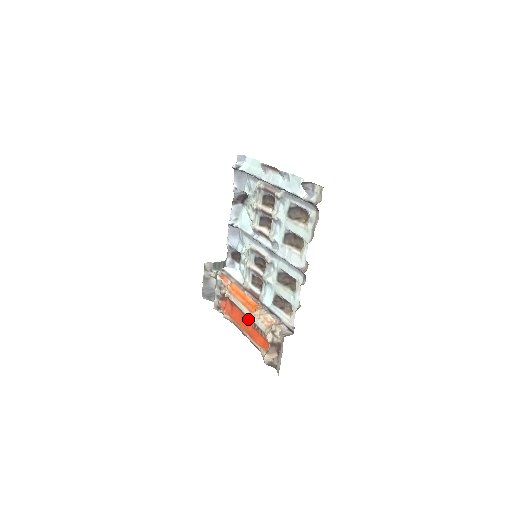
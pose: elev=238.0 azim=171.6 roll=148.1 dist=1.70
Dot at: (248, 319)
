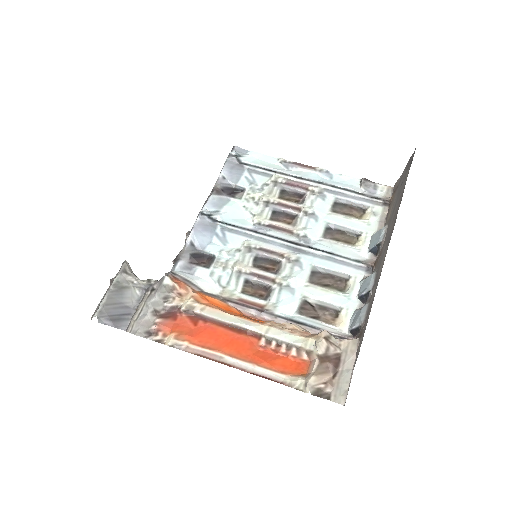
Dot at: (248, 336)
